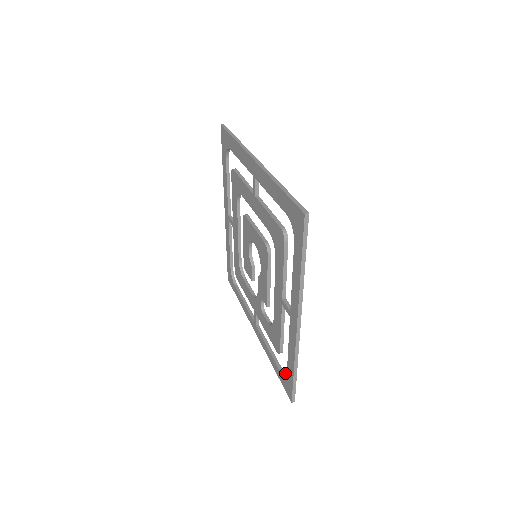
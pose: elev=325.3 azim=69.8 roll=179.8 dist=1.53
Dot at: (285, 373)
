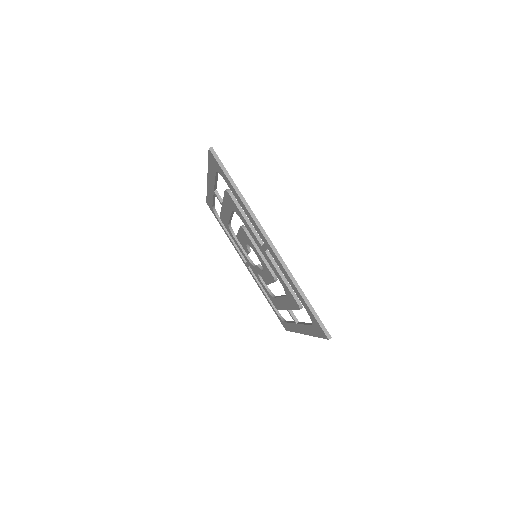
Dot at: (280, 314)
